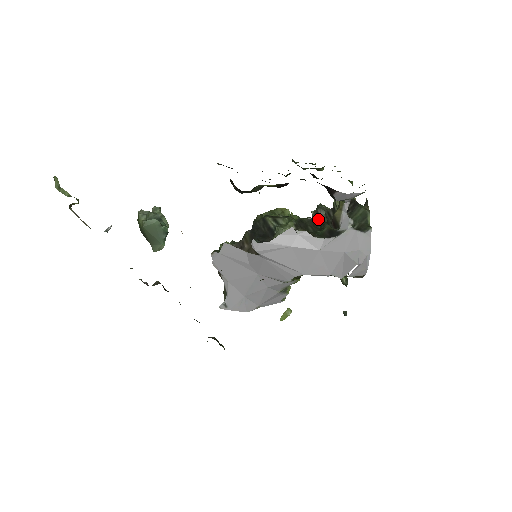
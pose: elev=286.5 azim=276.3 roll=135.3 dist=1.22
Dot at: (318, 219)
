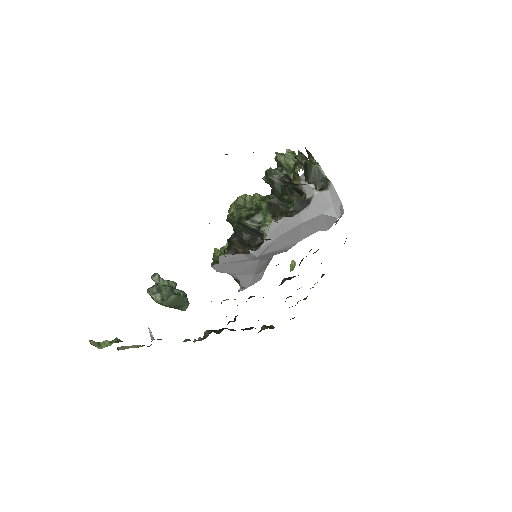
Dot at: (275, 185)
